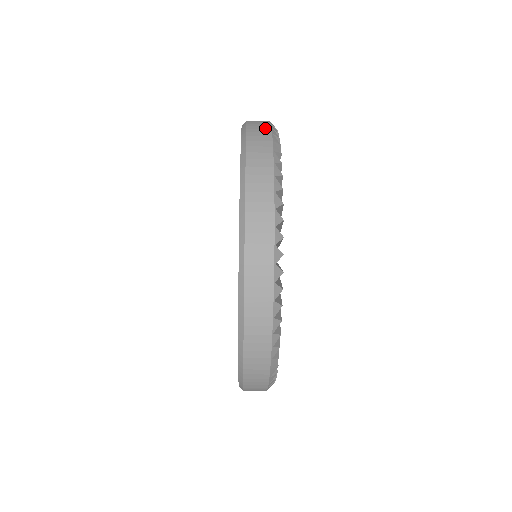
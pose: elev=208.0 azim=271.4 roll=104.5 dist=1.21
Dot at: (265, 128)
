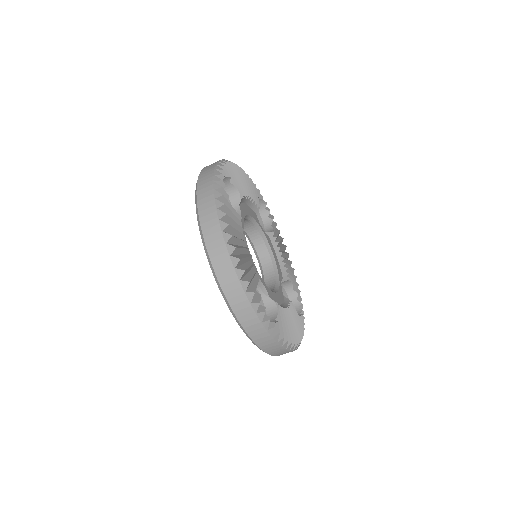
Dot at: (213, 164)
